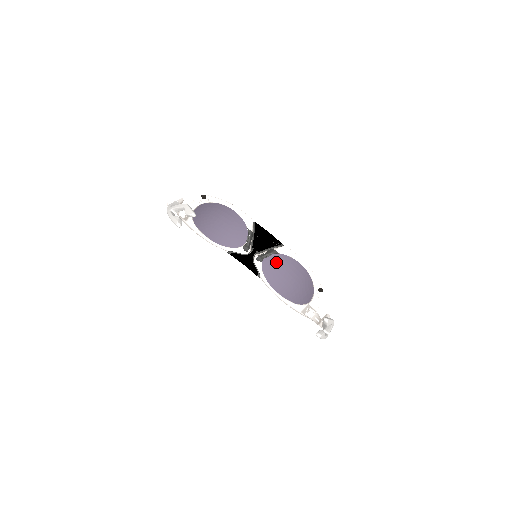
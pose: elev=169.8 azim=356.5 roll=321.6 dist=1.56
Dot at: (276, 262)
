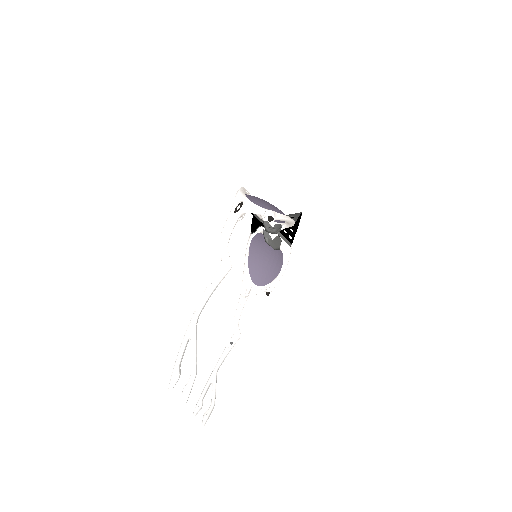
Dot at: occluded
